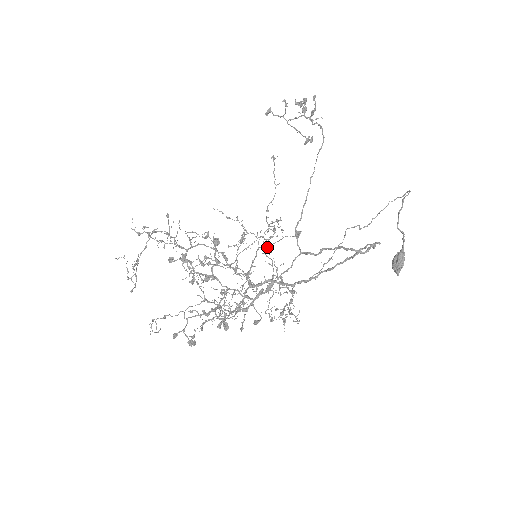
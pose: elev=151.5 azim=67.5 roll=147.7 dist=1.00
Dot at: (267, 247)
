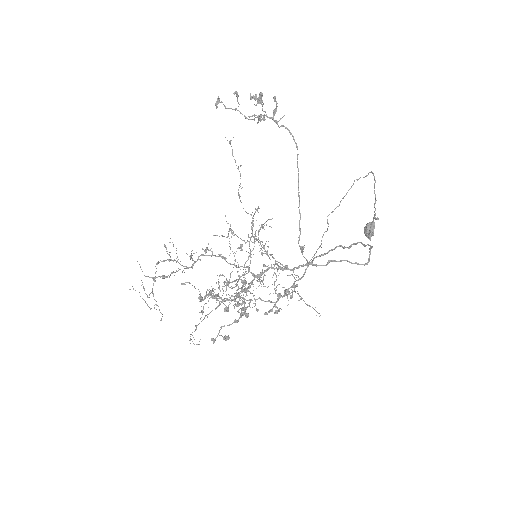
Dot at: occluded
